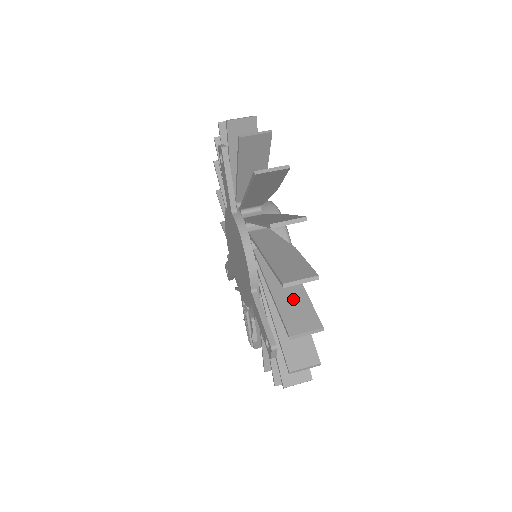
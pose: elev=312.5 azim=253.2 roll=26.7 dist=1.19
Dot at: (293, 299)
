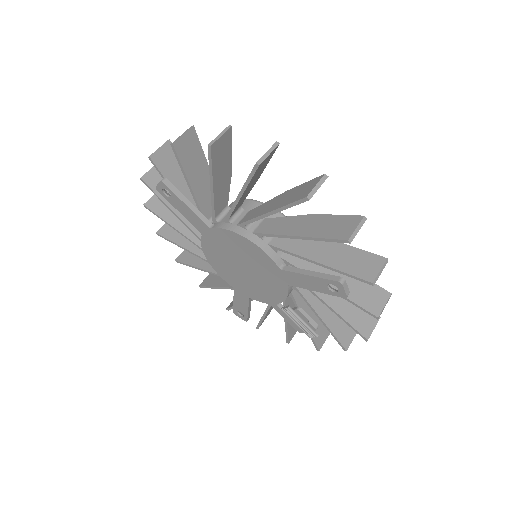
Dot at: (321, 225)
